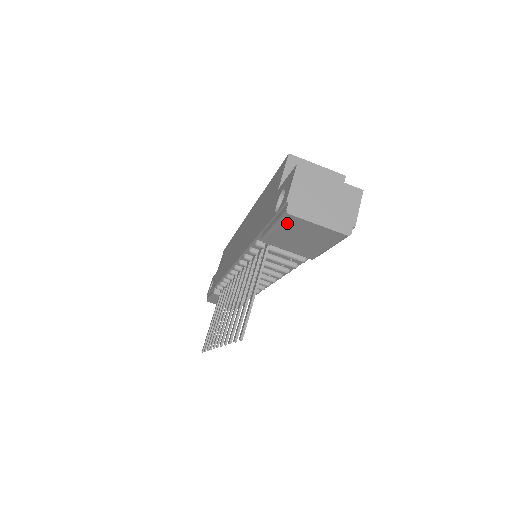
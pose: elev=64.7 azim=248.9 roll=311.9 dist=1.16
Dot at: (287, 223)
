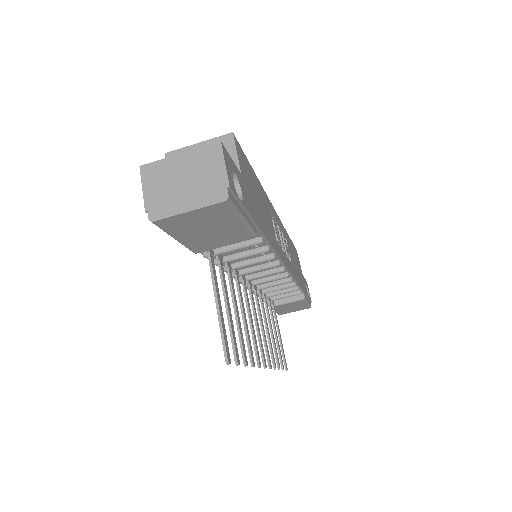
Dot at: (170, 228)
